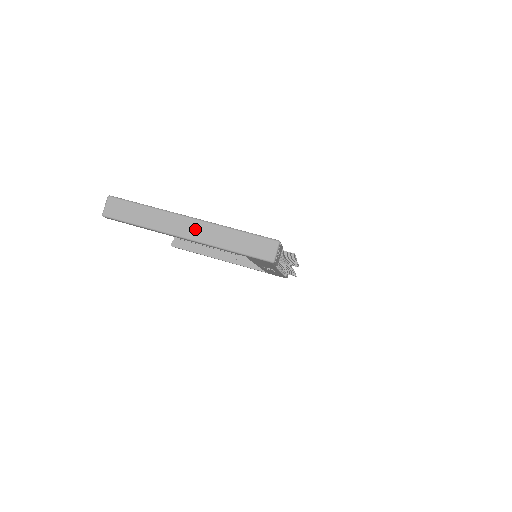
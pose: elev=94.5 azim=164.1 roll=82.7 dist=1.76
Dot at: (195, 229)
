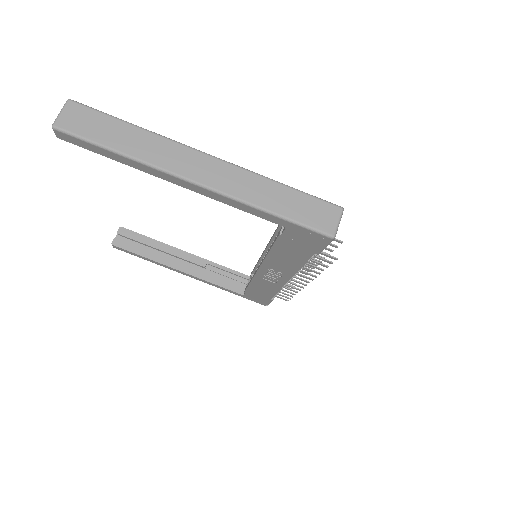
Dot at: (213, 171)
